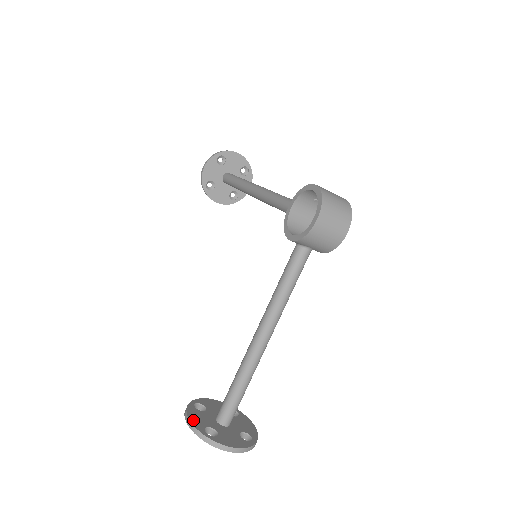
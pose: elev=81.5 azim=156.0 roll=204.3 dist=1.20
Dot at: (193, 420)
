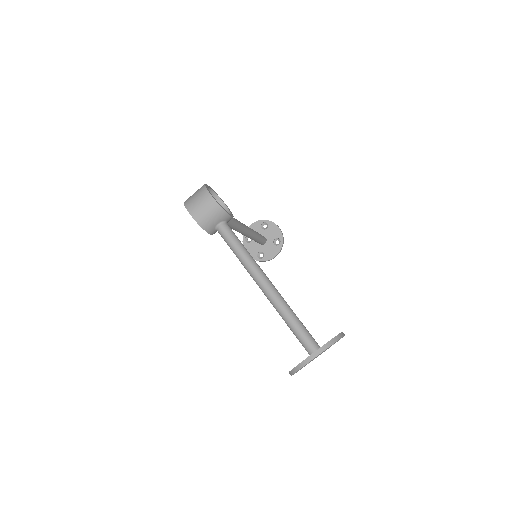
Dot at: occluded
